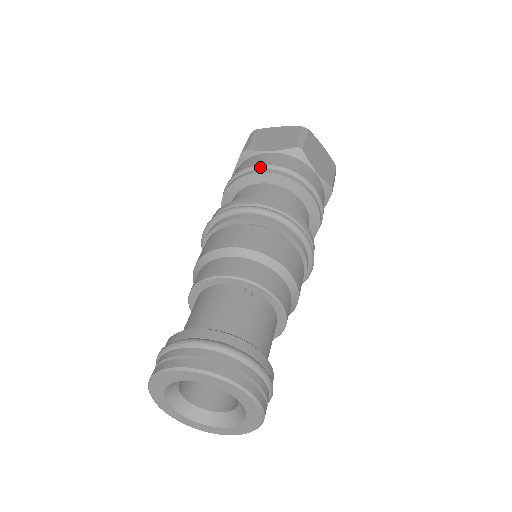
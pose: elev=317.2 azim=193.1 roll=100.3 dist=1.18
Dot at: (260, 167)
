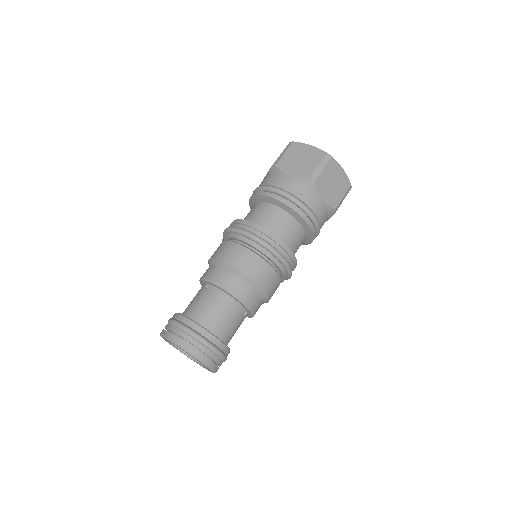
Dot at: (309, 215)
